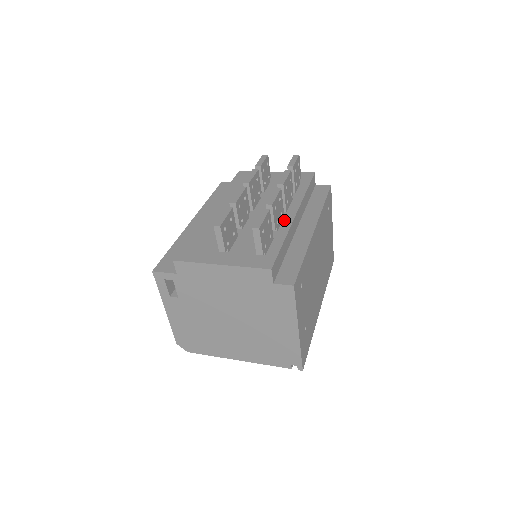
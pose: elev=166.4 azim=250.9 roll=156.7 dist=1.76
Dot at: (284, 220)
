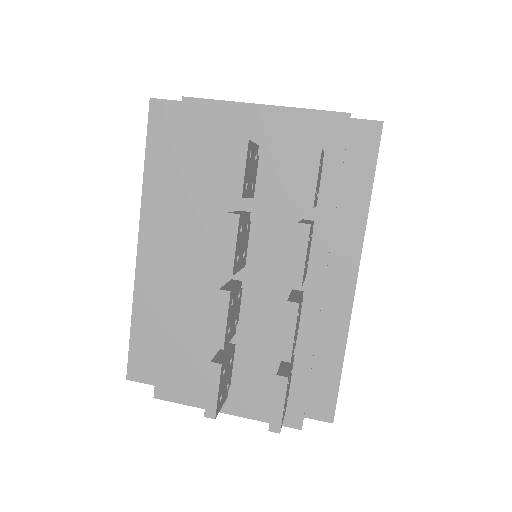
Dot at: (305, 303)
